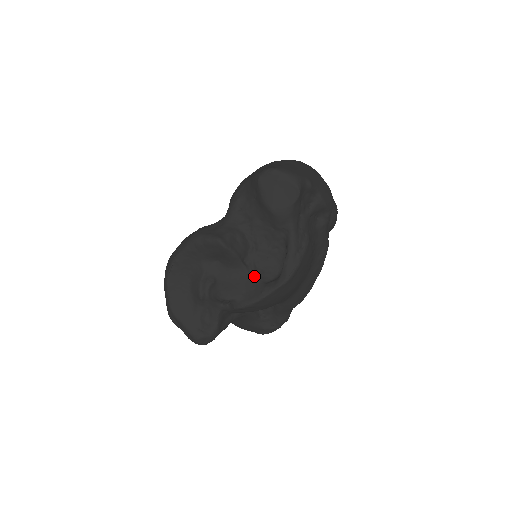
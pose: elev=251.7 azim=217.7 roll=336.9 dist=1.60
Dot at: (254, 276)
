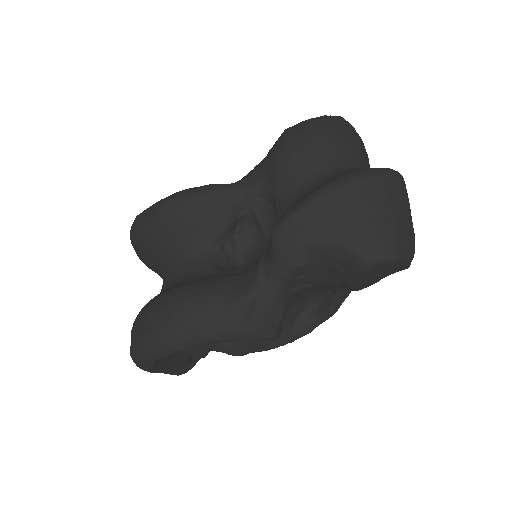
Dot at: occluded
